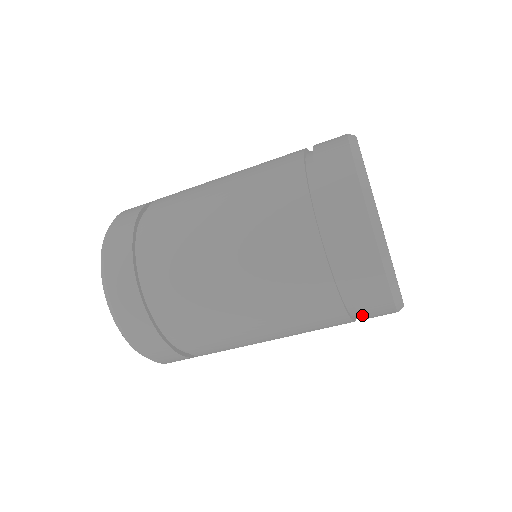
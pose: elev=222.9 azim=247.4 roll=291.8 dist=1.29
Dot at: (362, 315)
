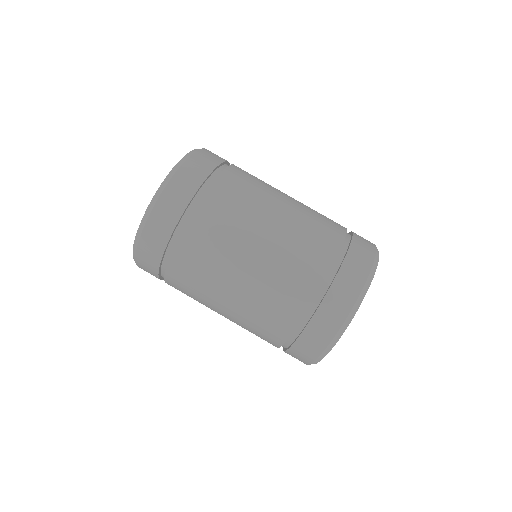
Dot at: (292, 348)
